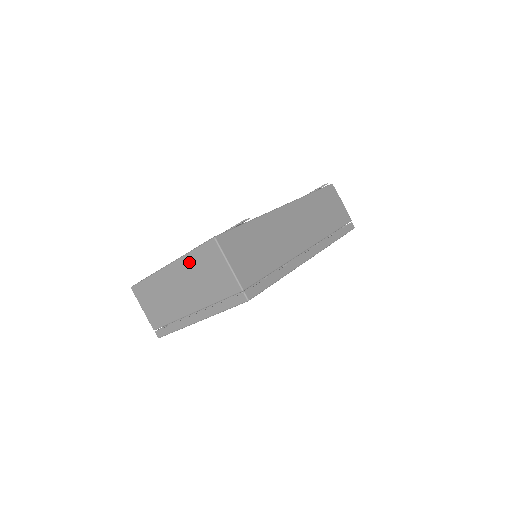
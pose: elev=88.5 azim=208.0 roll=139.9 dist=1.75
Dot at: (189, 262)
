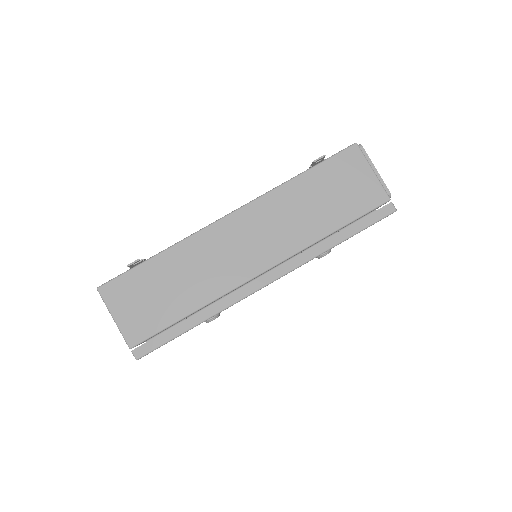
Dot at: occluded
